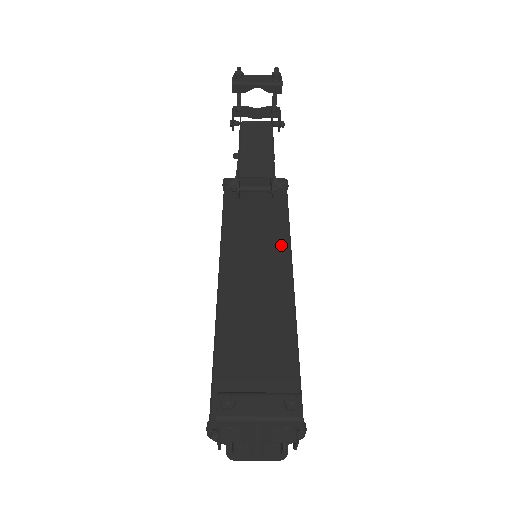
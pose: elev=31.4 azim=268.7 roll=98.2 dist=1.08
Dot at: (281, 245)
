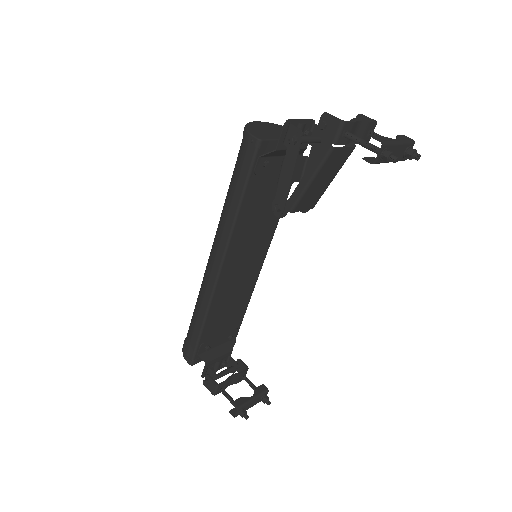
Dot at: (272, 228)
